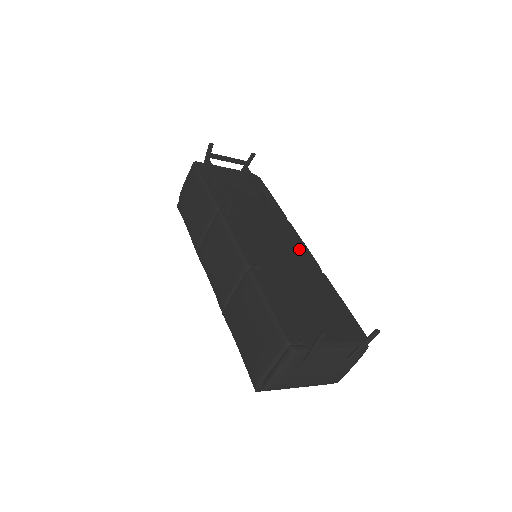
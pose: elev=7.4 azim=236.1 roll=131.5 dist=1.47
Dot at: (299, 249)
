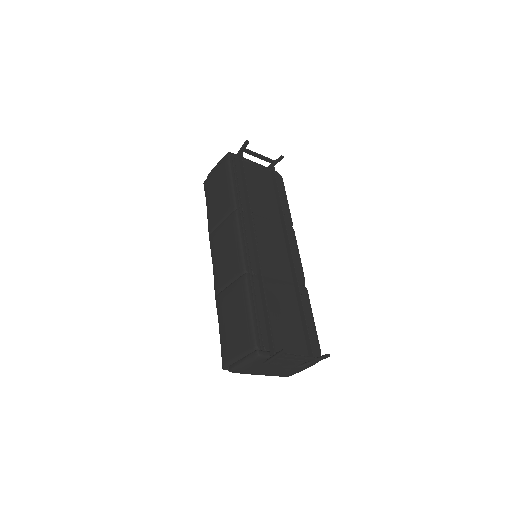
Dot at: (293, 262)
